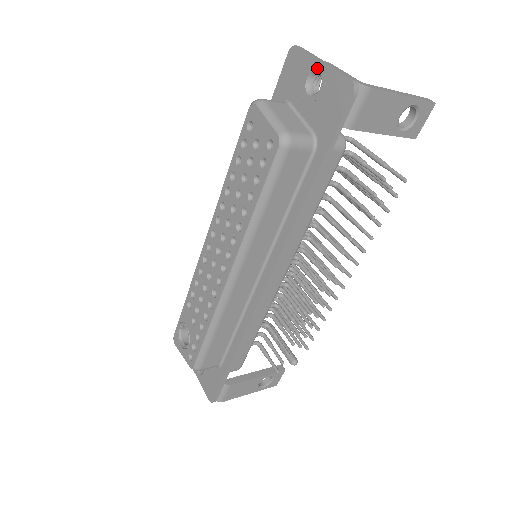
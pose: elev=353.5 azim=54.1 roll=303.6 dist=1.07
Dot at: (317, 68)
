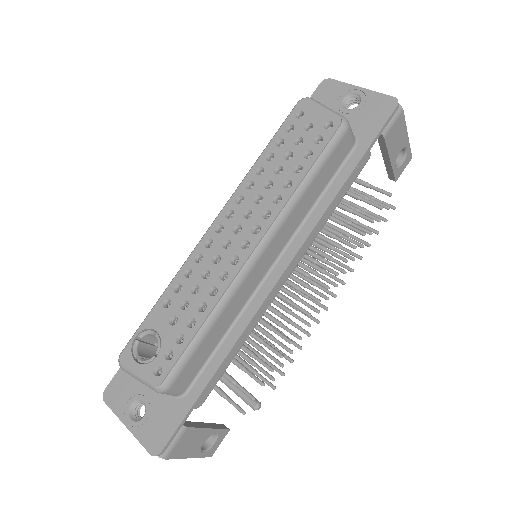
Dot at: (356, 91)
